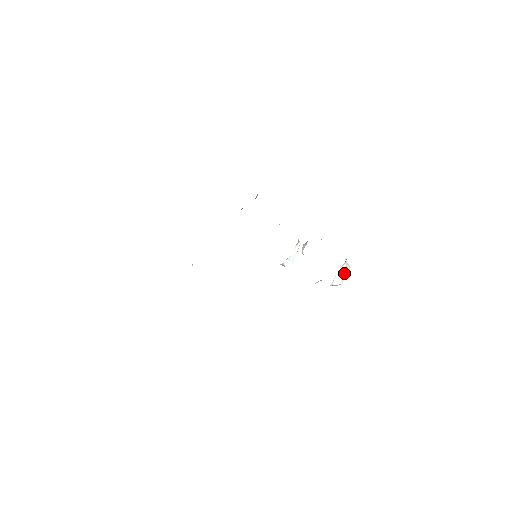
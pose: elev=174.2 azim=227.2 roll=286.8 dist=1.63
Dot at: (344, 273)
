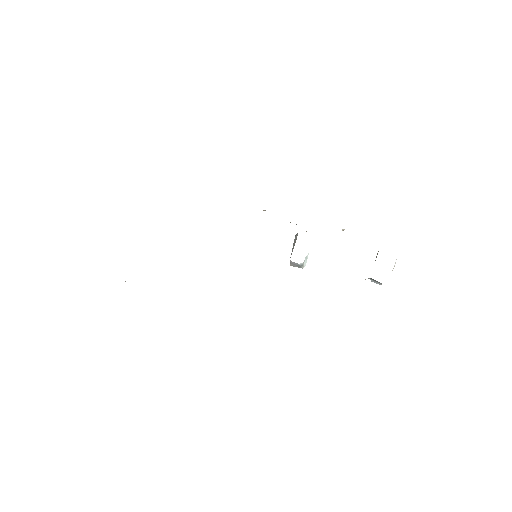
Dot at: occluded
